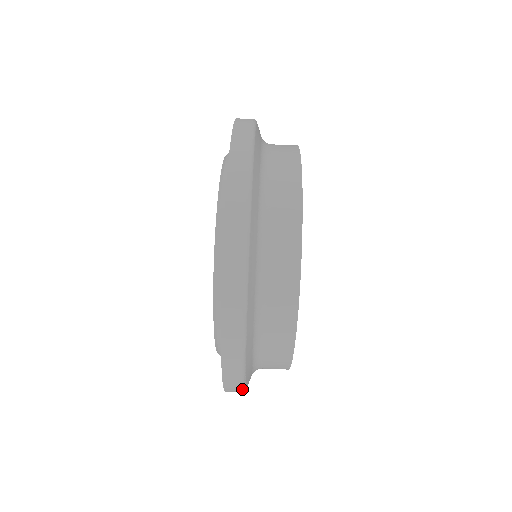
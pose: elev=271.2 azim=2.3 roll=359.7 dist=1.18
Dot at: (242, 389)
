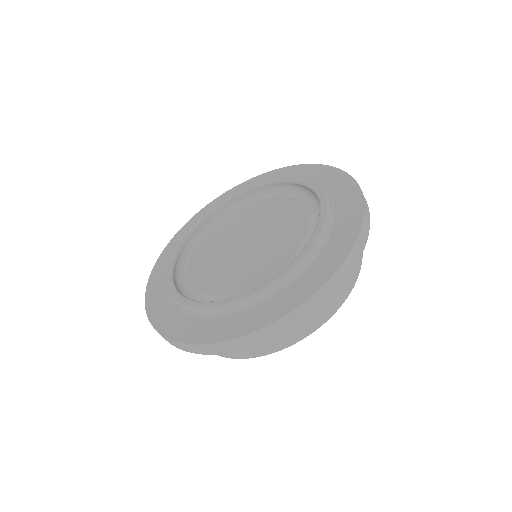
Dot at: occluded
